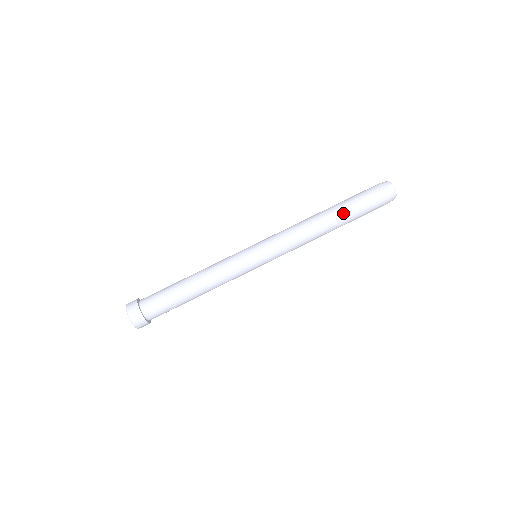
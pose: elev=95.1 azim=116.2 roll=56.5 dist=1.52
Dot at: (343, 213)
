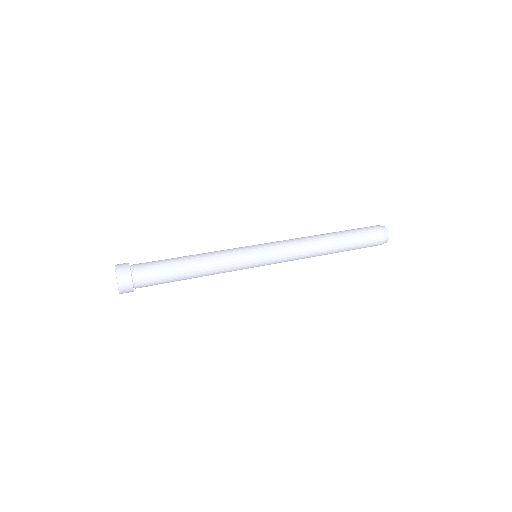
Dot at: (338, 232)
